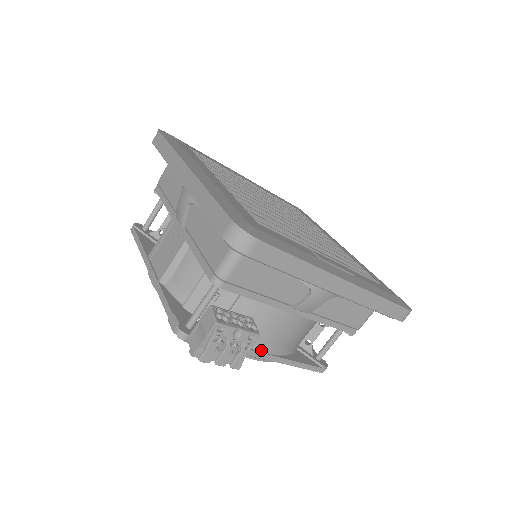
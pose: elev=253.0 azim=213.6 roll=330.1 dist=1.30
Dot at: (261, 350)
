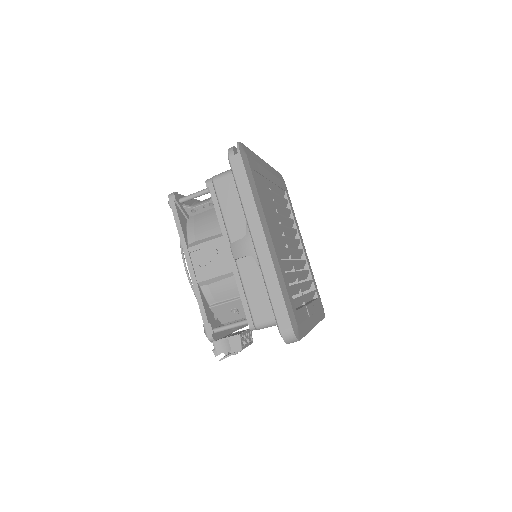
Dot at: (238, 329)
